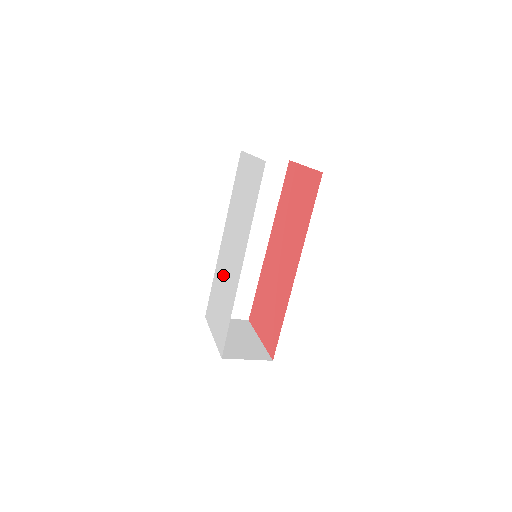
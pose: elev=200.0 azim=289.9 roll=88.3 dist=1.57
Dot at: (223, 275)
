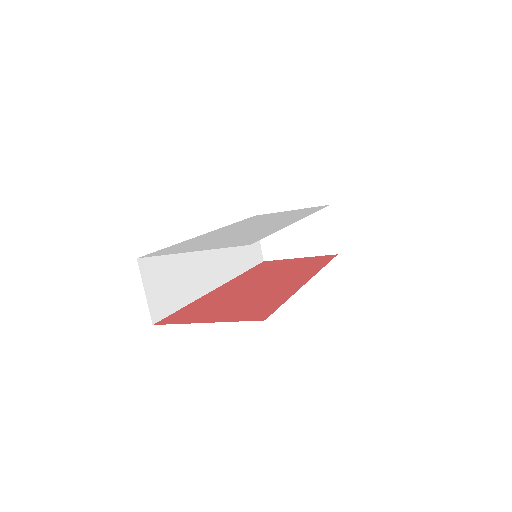
Dot at: (227, 234)
